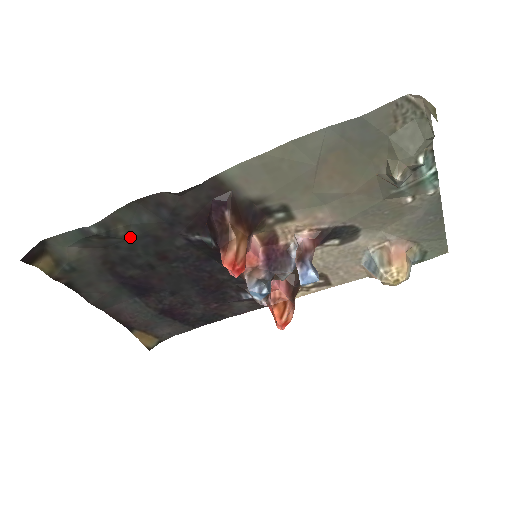
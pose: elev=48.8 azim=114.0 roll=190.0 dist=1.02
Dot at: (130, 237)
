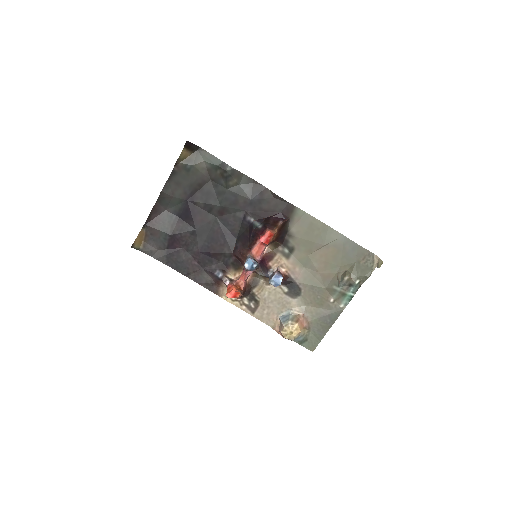
Dot at: (229, 189)
